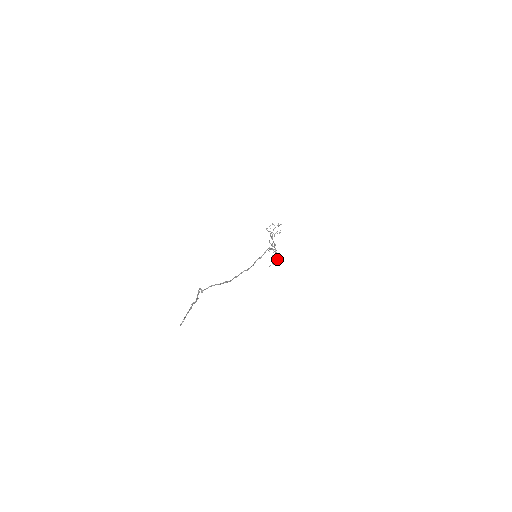
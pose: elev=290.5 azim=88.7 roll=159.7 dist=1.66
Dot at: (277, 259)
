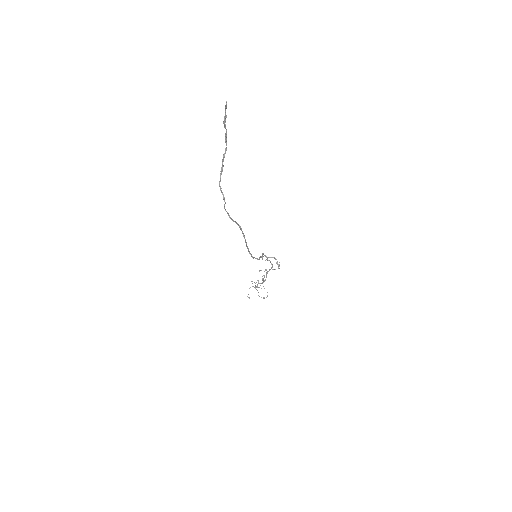
Dot at: occluded
